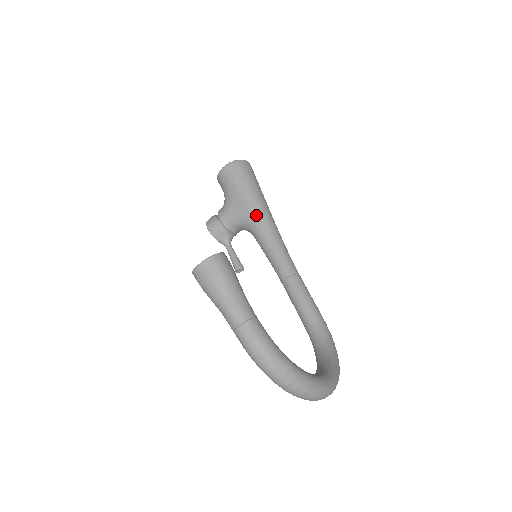
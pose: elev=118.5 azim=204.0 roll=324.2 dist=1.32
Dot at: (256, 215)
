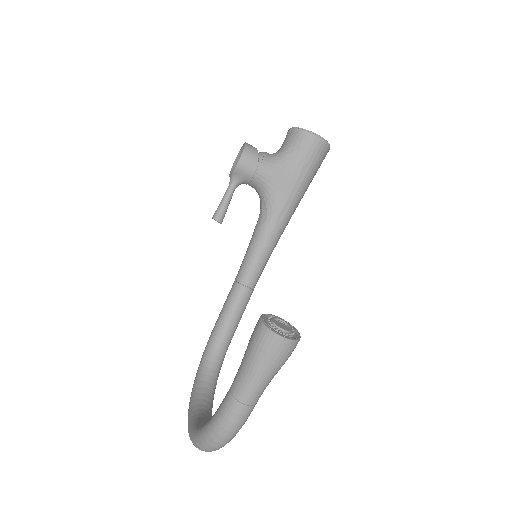
Dot at: (287, 211)
